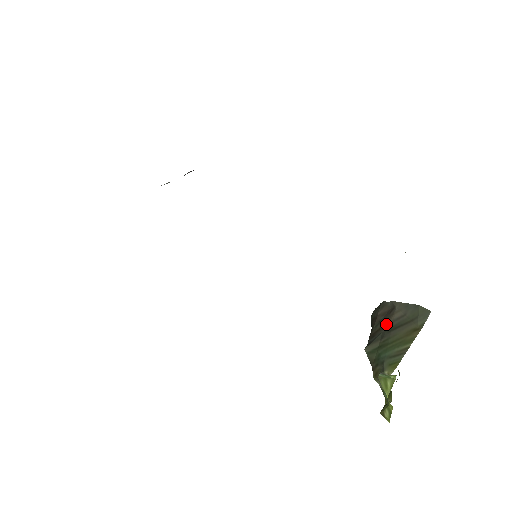
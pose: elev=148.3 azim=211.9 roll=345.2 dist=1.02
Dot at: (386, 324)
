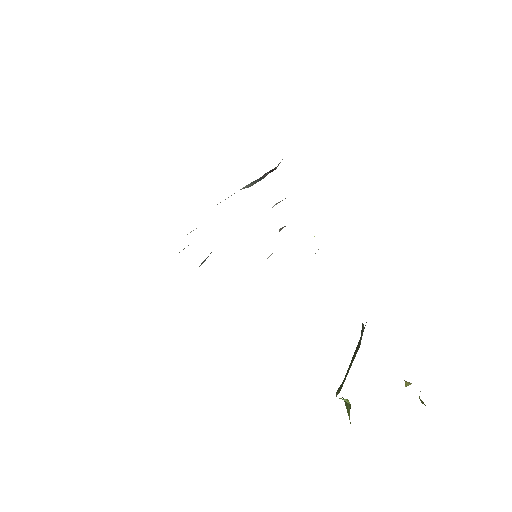
Dot at: occluded
